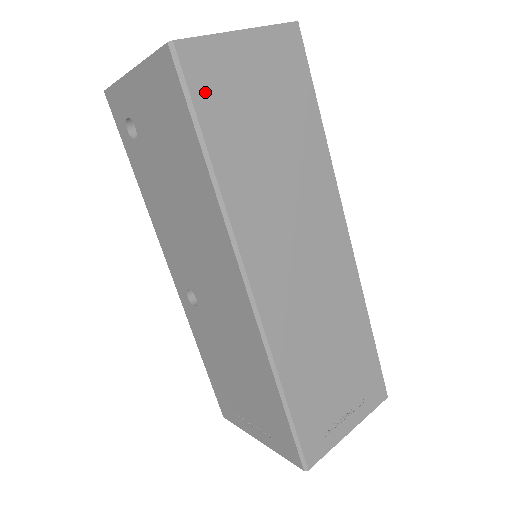
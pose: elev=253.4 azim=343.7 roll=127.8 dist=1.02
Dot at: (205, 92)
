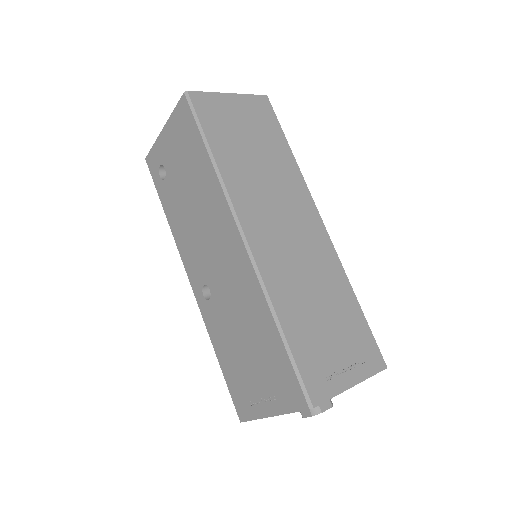
Dot at: (207, 118)
